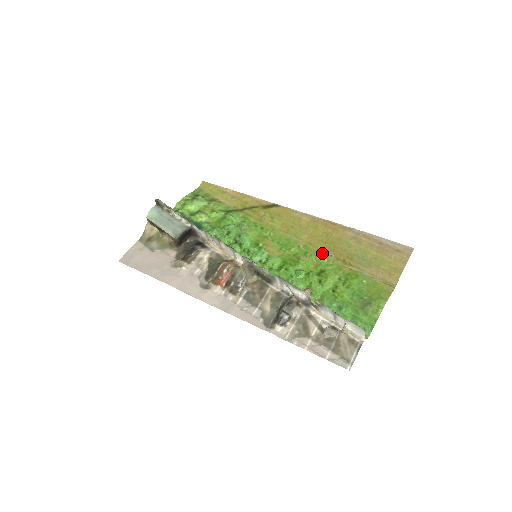
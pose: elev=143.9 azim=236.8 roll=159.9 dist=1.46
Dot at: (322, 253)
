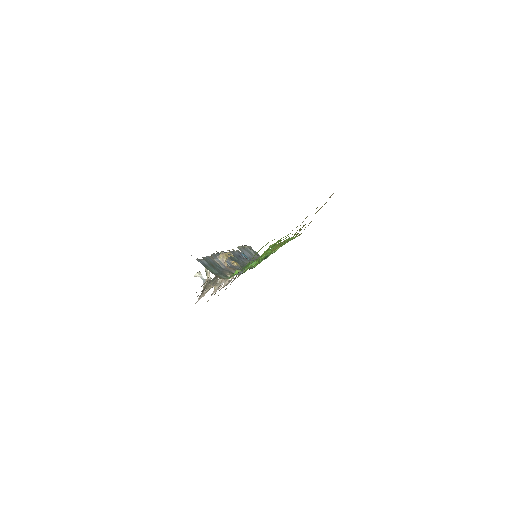
Dot at: occluded
